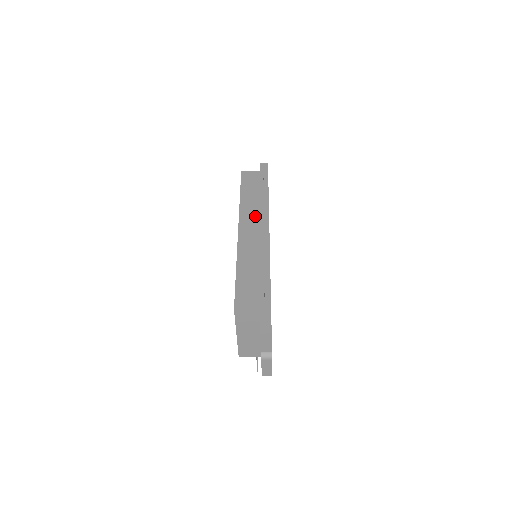
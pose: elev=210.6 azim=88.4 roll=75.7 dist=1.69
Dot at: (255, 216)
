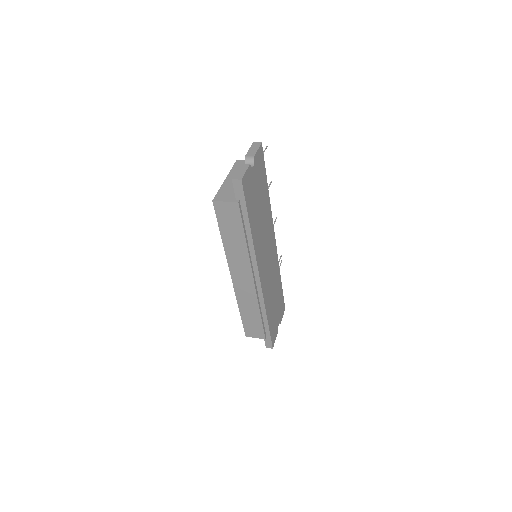
Dot at: (243, 267)
